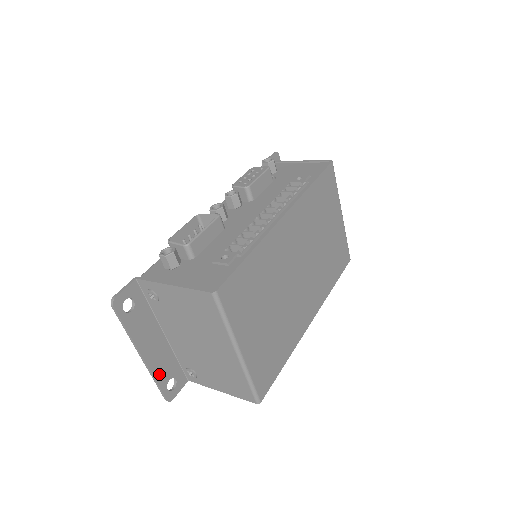
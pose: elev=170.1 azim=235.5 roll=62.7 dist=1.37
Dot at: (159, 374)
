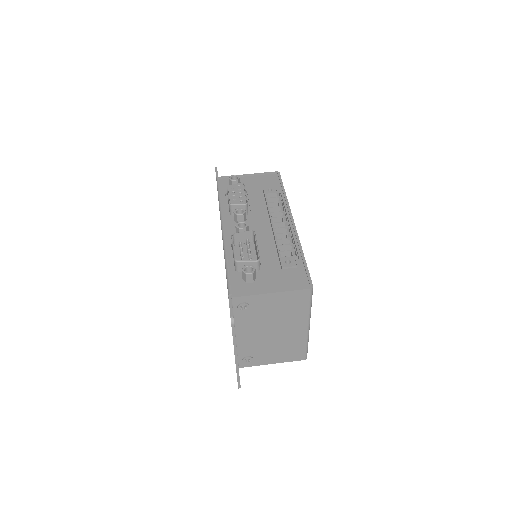
Dot at: occluded
